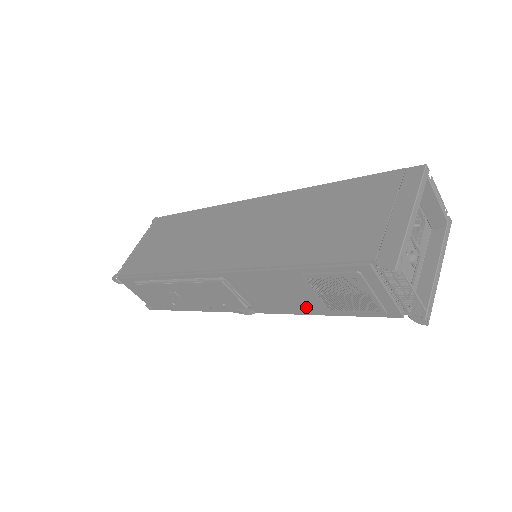
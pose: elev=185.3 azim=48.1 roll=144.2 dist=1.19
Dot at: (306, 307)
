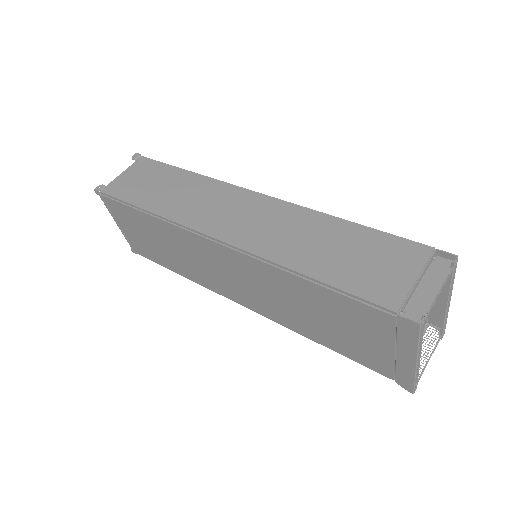
Dot at: occluded
